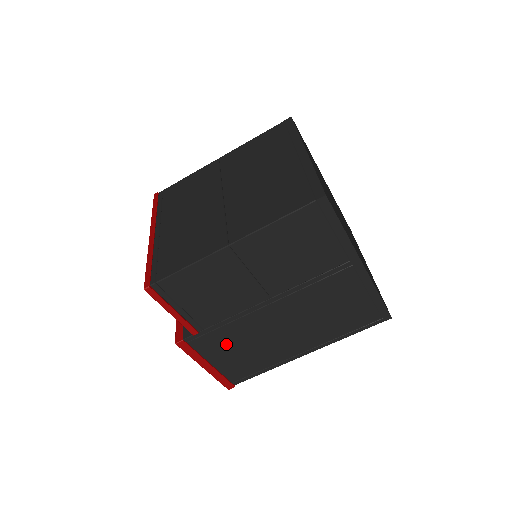
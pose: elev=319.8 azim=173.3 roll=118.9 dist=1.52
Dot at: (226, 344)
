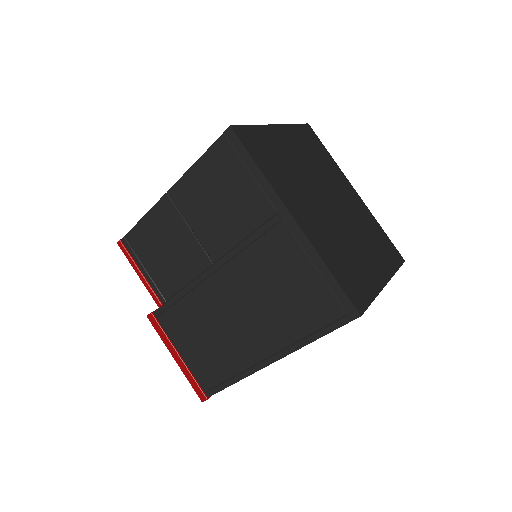
Dot at: (188, 327)
